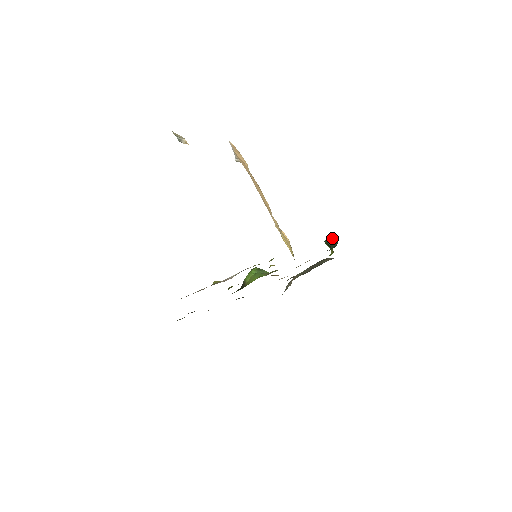
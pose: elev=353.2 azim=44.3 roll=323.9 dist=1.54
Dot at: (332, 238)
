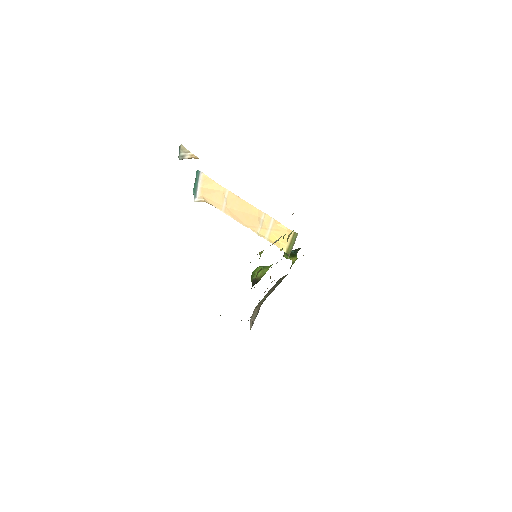
Dot at: occluded
